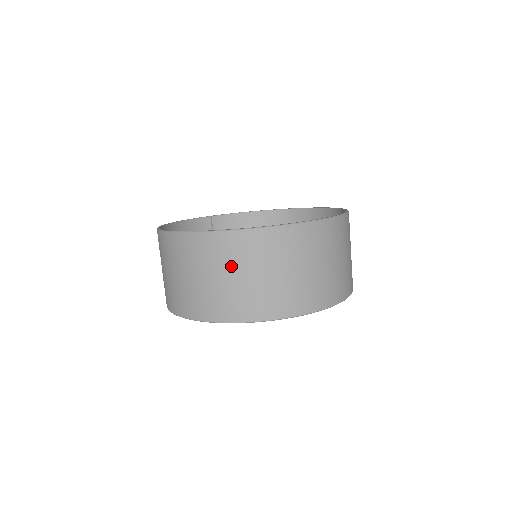
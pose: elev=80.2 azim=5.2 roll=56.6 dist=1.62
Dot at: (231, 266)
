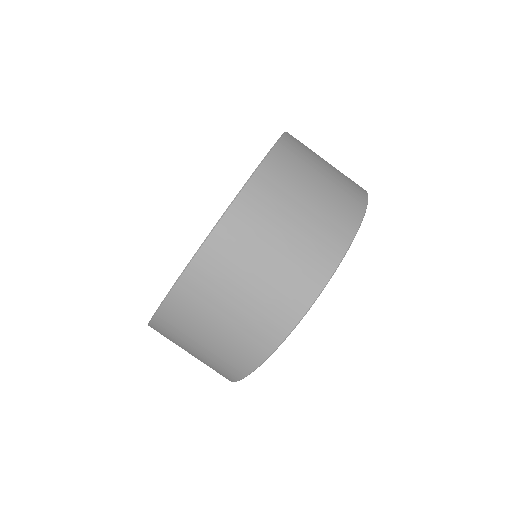
Dot at: (193, 334)
